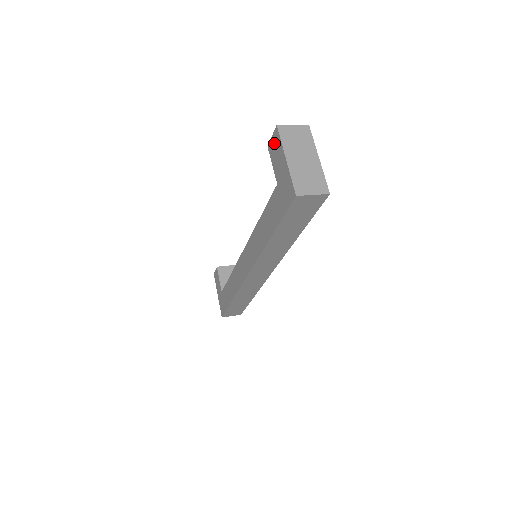
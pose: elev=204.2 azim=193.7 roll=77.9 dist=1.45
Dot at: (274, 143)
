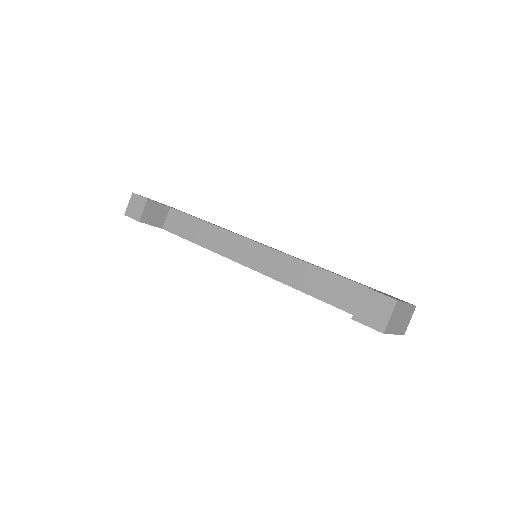
Dot at: occluded
